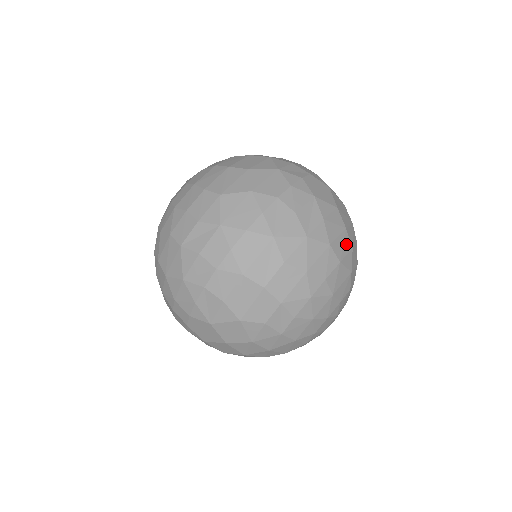
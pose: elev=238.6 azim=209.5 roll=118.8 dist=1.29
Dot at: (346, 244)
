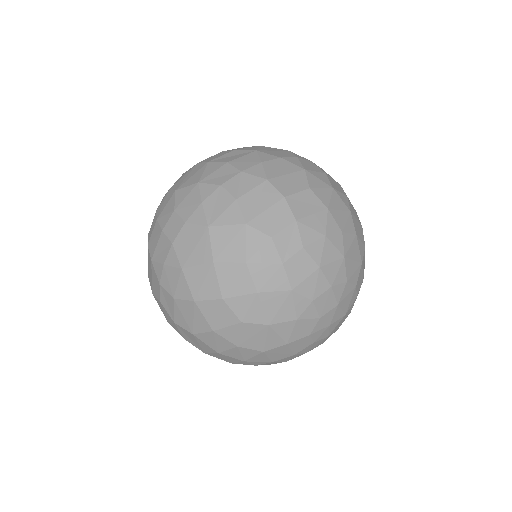
Dot at: (361, 235)
